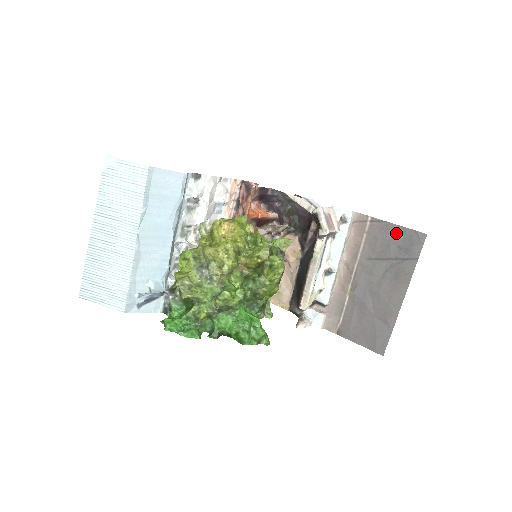
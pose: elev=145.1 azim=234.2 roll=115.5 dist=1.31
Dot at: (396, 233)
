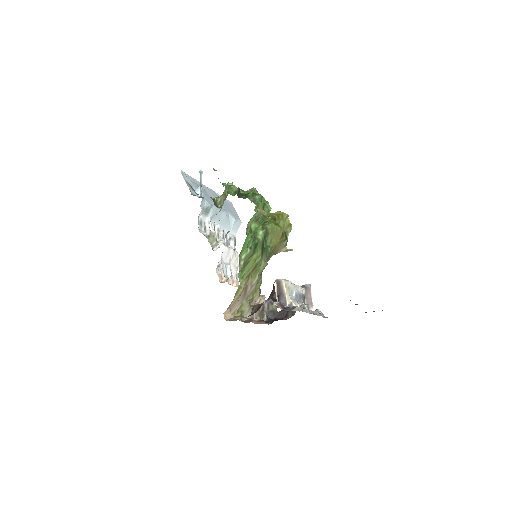
Dot at: occluded
